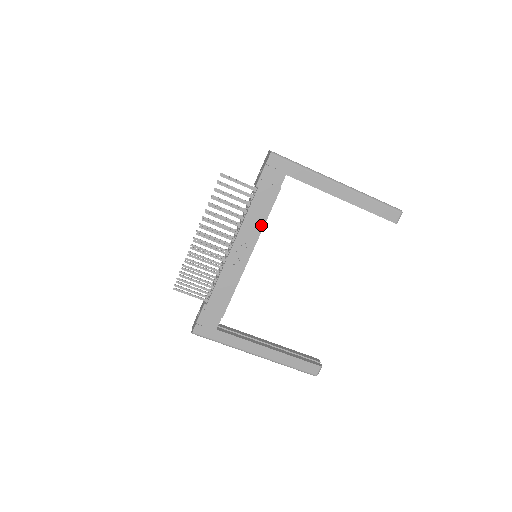
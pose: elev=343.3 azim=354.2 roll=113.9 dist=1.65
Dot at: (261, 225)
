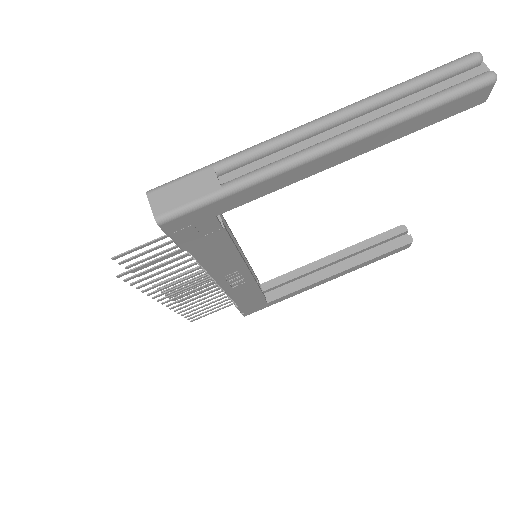
Dot at: (235, 257)
